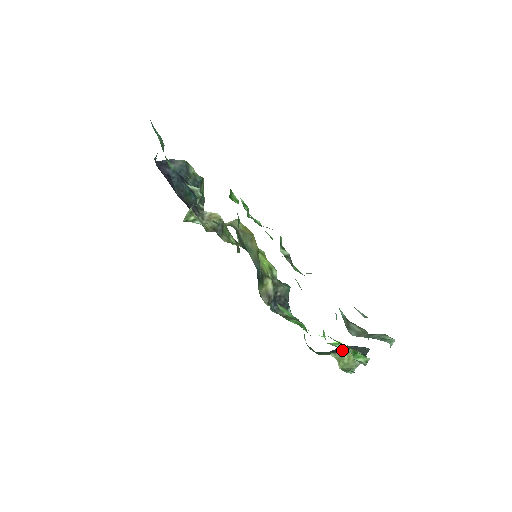
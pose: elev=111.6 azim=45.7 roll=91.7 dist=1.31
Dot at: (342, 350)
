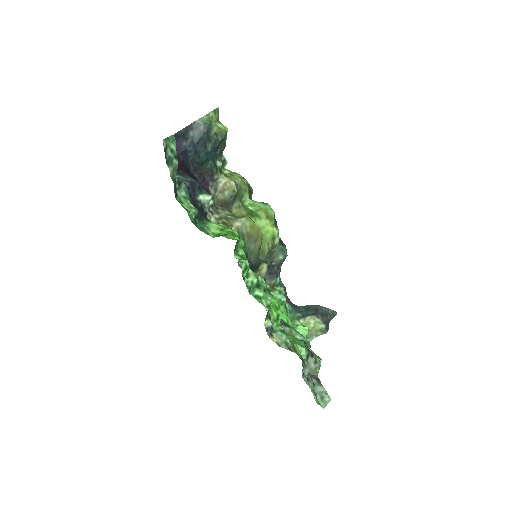
Dot at: (312, 316)
